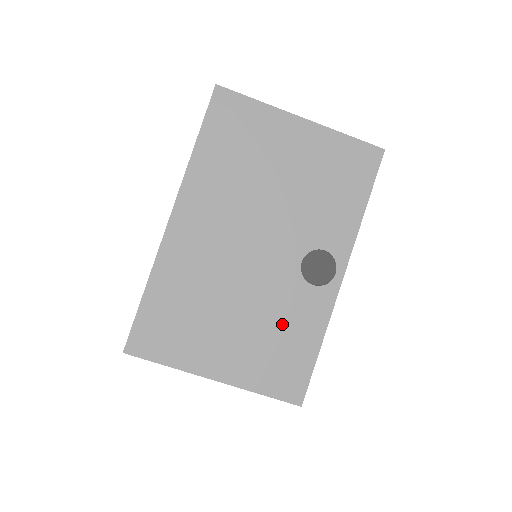
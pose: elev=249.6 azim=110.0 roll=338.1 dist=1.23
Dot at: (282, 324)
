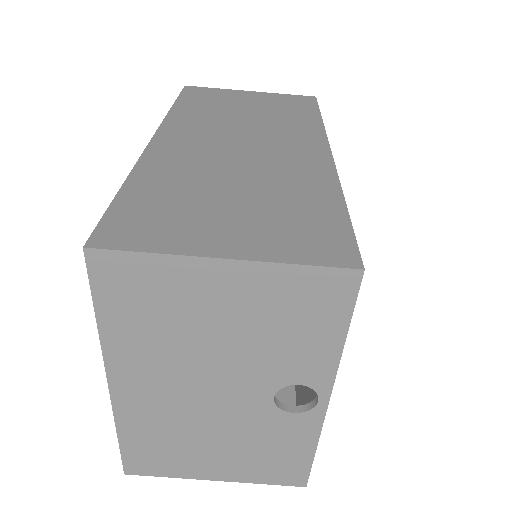
Dot at: (268, 443)
